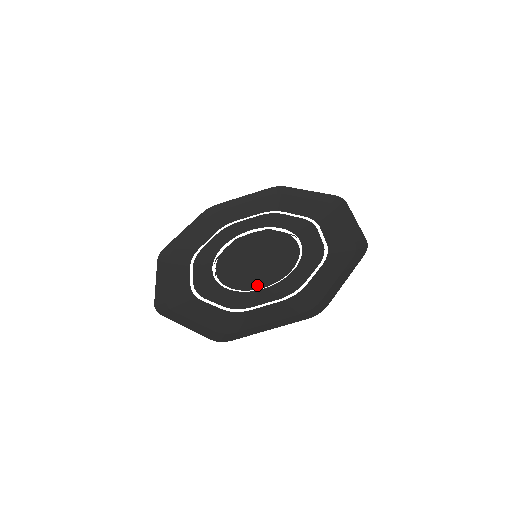
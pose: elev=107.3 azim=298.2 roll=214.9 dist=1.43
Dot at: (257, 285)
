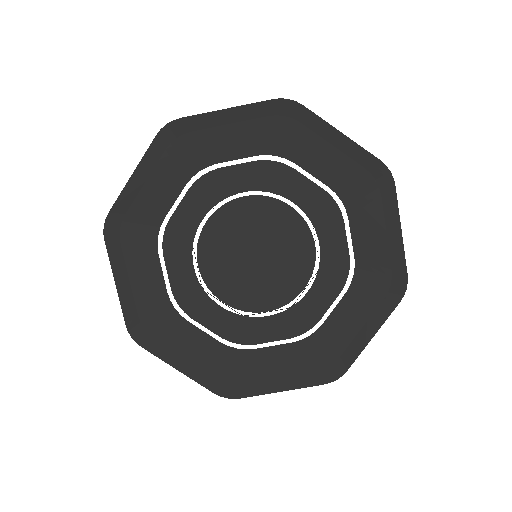
Dot at: (222, 293)
